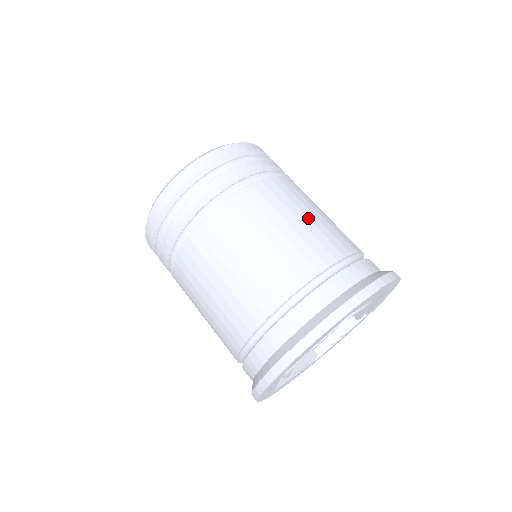
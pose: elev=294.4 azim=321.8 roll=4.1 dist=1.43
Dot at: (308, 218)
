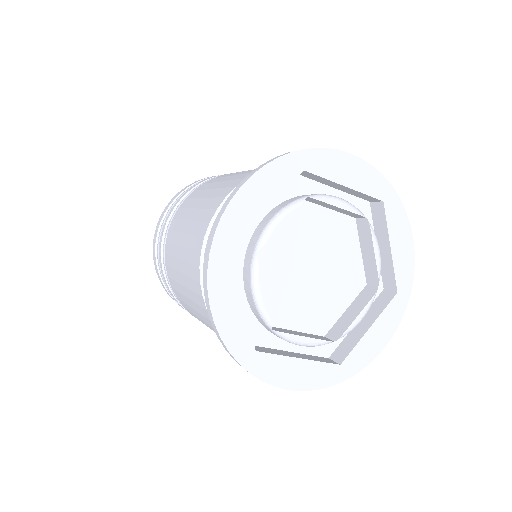
Dot at: occluded
